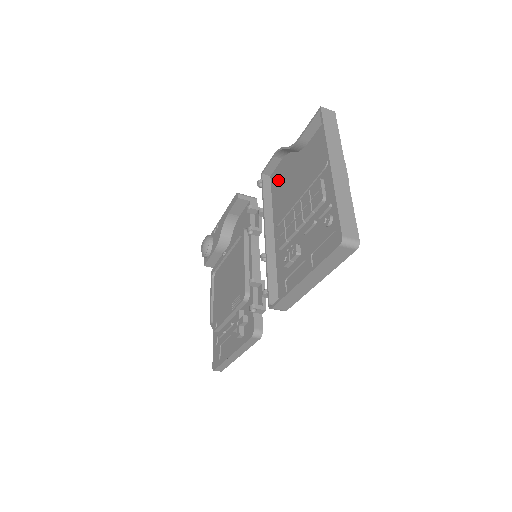
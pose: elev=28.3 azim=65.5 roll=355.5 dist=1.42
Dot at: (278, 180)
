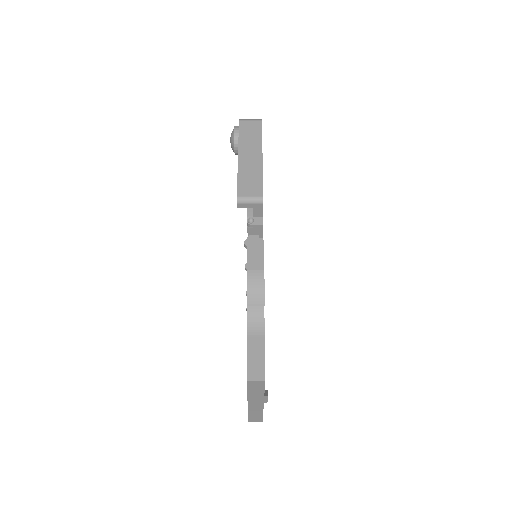
Dot at: occluded
